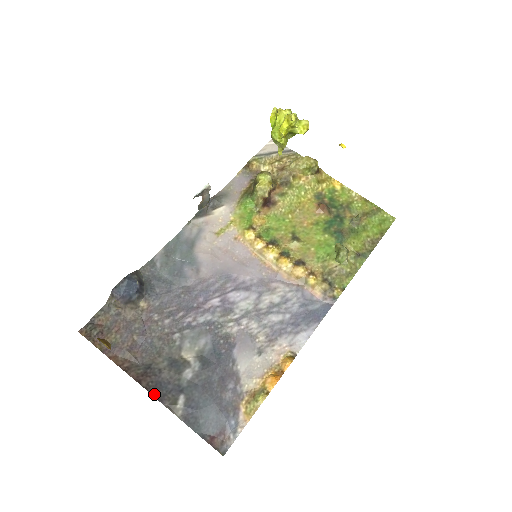
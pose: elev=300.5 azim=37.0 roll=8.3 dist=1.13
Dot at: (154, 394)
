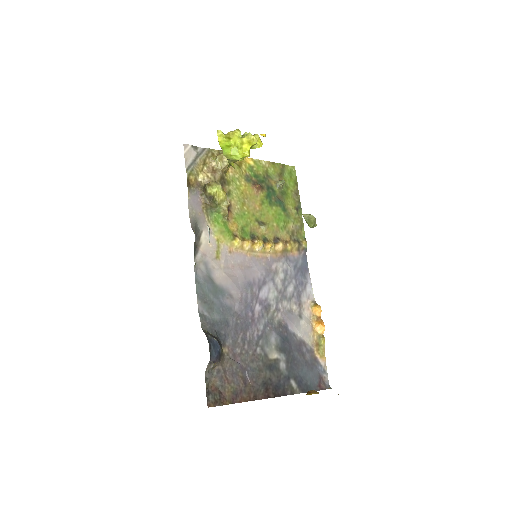
Dot at: (280, 395)
